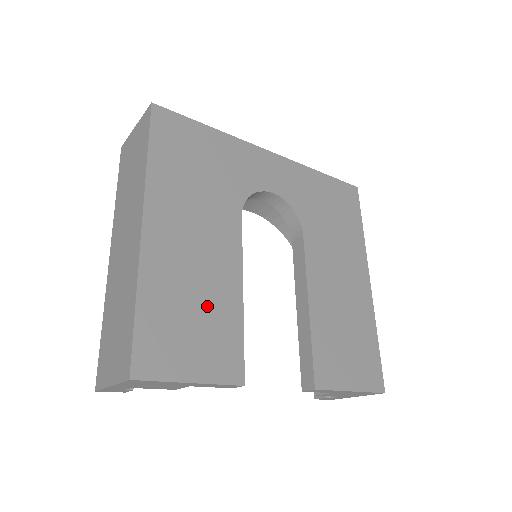
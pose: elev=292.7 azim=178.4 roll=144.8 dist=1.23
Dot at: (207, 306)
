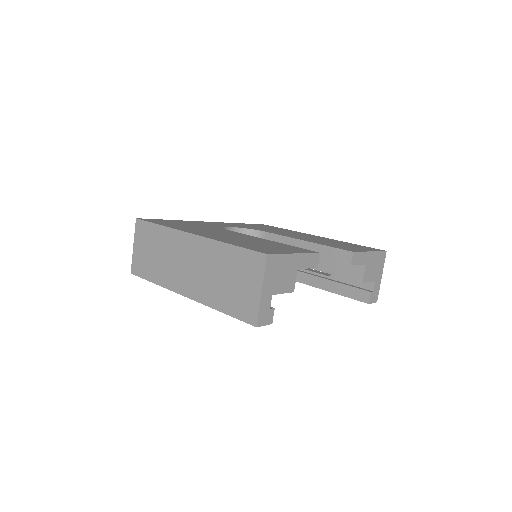
Dot at: (262, 243)
